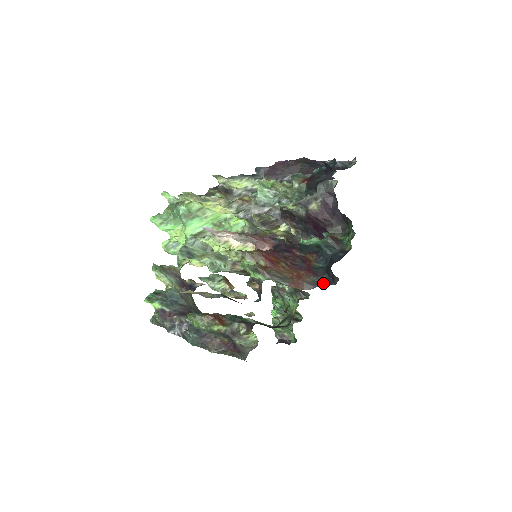
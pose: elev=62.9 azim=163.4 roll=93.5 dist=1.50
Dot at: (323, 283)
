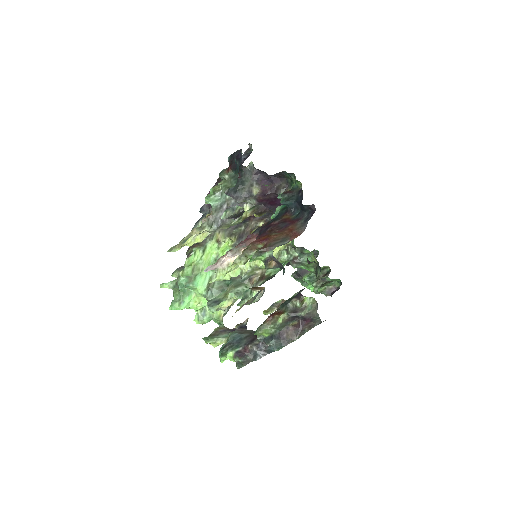
Dot at: (308, 218)
